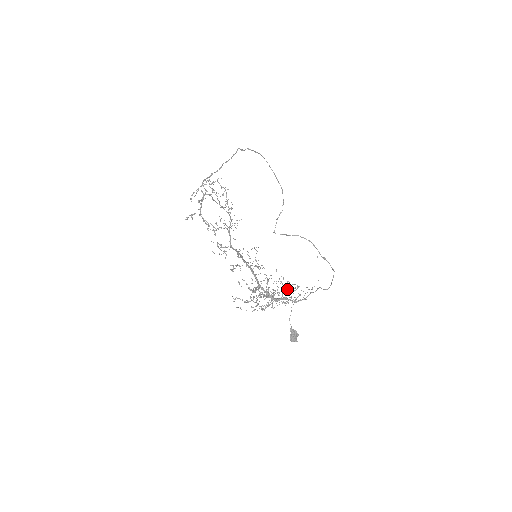
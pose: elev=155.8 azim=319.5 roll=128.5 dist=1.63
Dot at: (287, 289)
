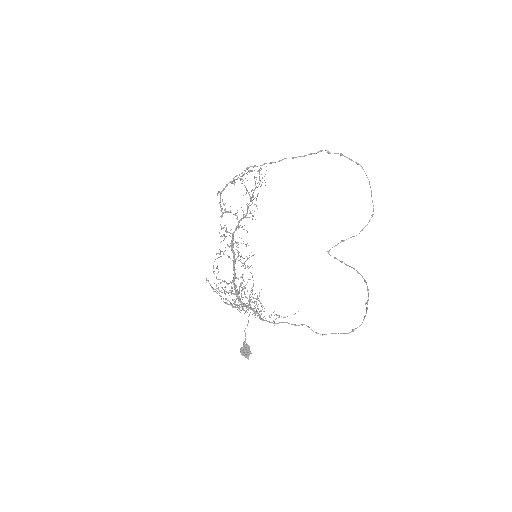
Dot at: (256, 301)
